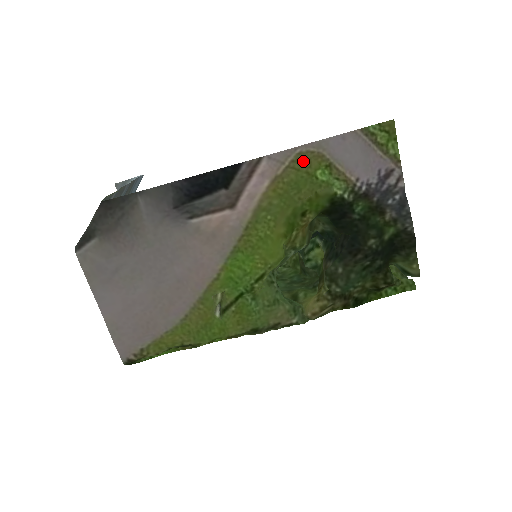
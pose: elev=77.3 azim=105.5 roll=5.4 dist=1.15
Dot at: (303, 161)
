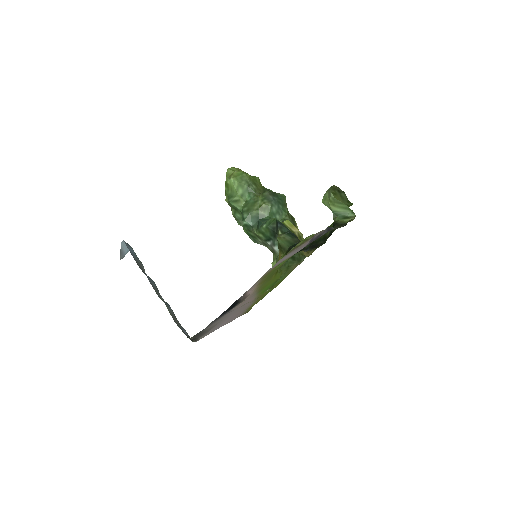
Dot at: (266, 275)
